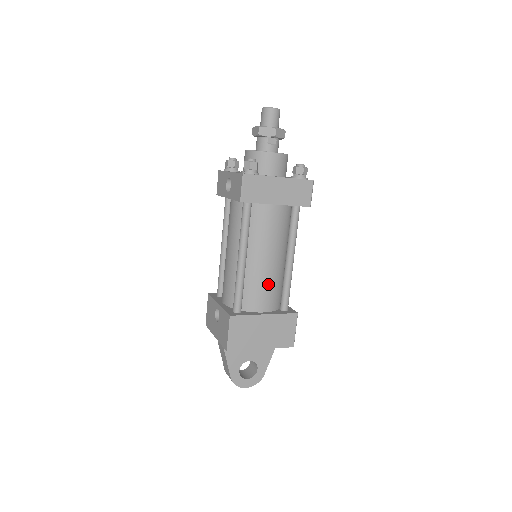
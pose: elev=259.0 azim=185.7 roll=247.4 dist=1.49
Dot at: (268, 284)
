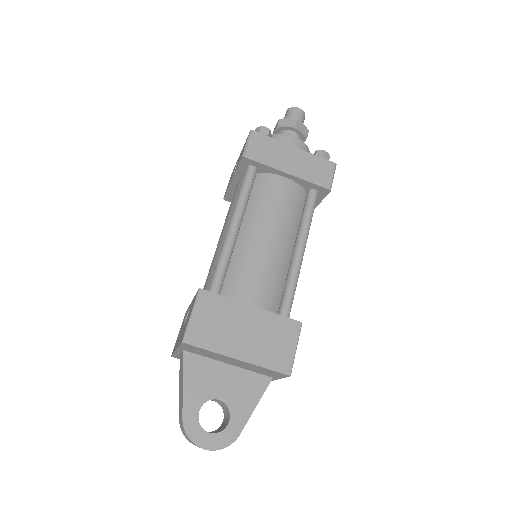
Dot at: (263, 270)
